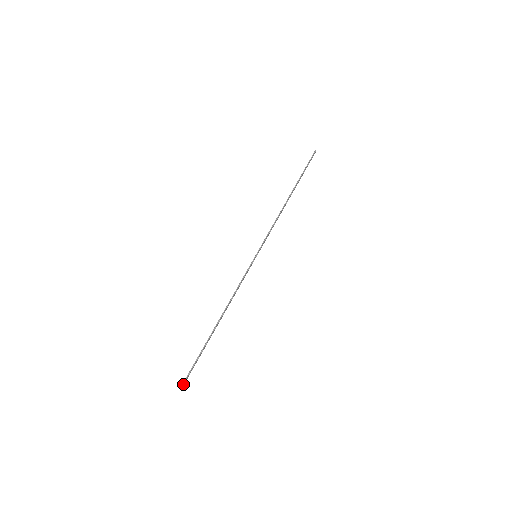
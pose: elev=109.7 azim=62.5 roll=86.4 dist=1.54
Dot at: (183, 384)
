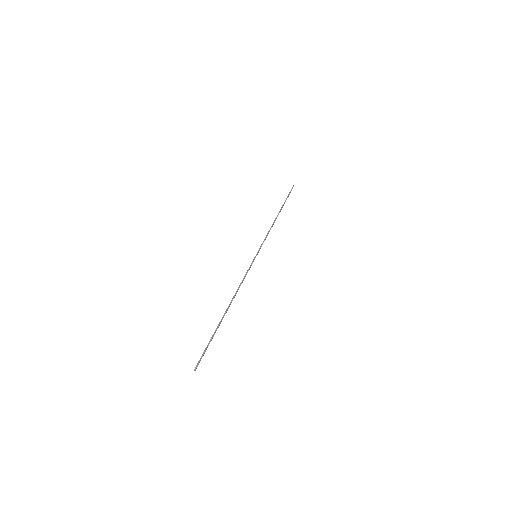
Dot at: (197, 365)
